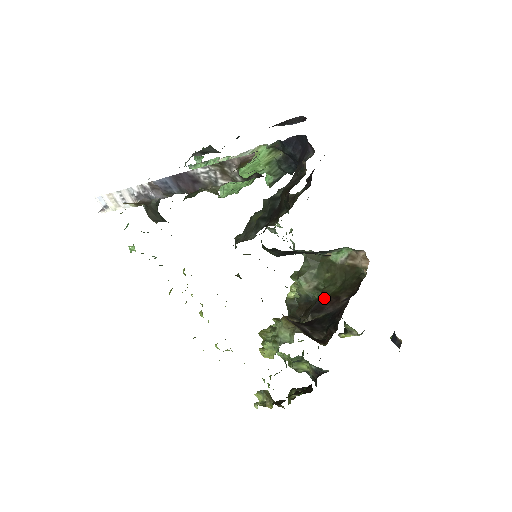
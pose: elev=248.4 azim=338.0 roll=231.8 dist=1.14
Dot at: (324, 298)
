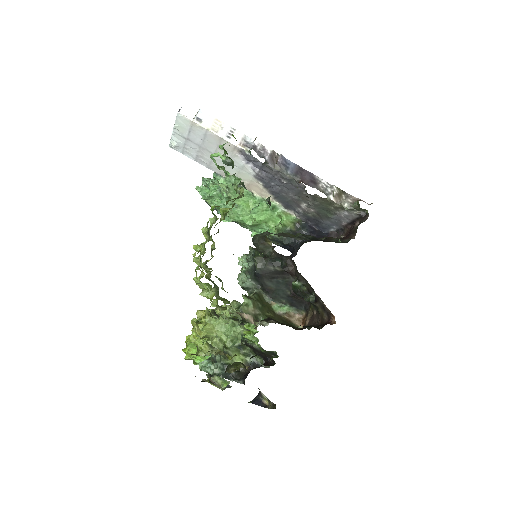
Dot at: (275, 320)
